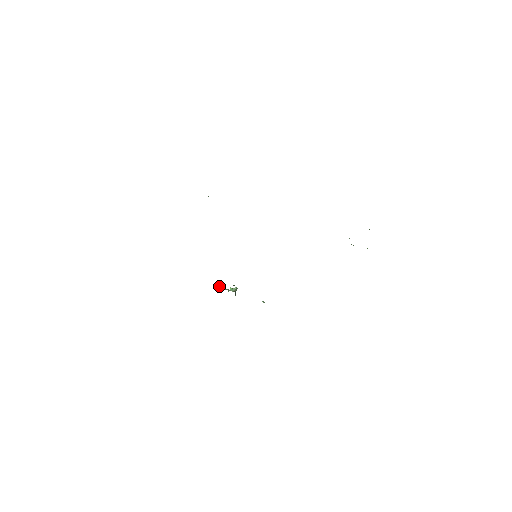
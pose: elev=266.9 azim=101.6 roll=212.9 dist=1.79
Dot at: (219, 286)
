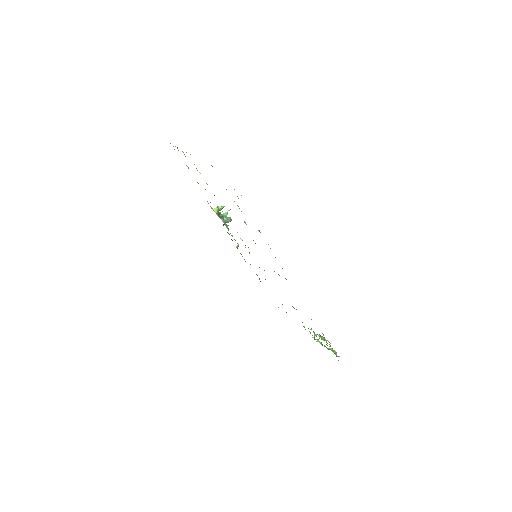
Dot at: (220, 207)
